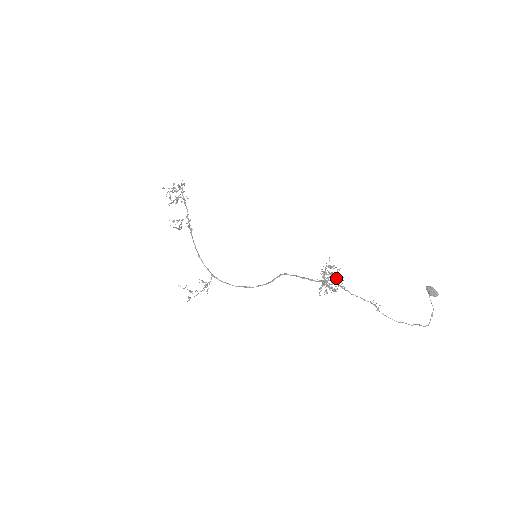
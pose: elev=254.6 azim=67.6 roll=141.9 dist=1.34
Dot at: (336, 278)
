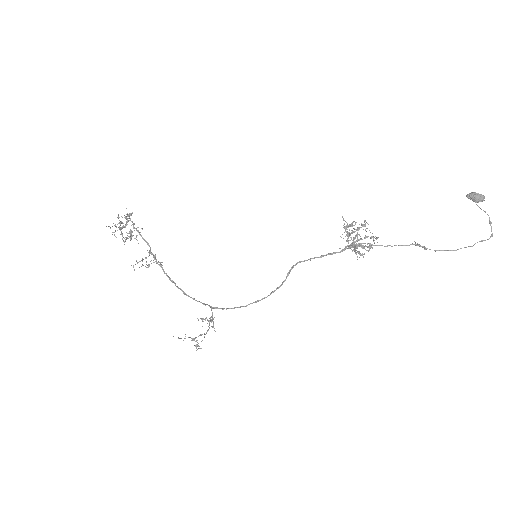
Dot at: (366, 231)
